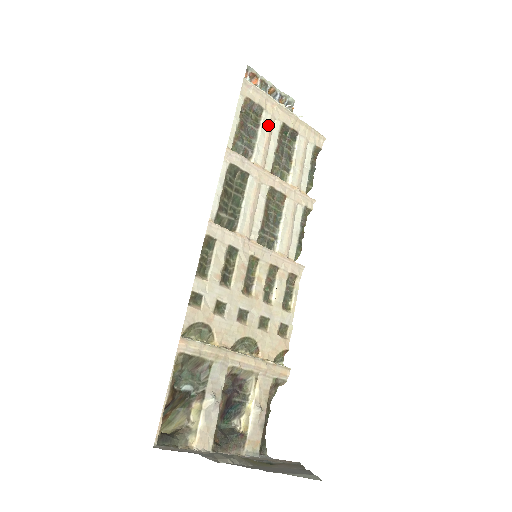
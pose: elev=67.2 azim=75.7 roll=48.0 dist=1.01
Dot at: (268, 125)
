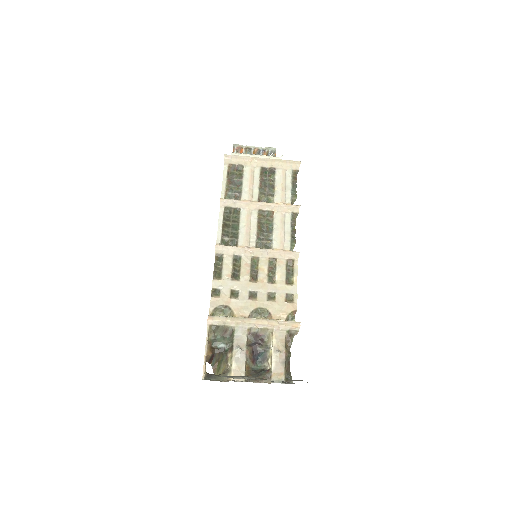
Dot at: (249, 173)
